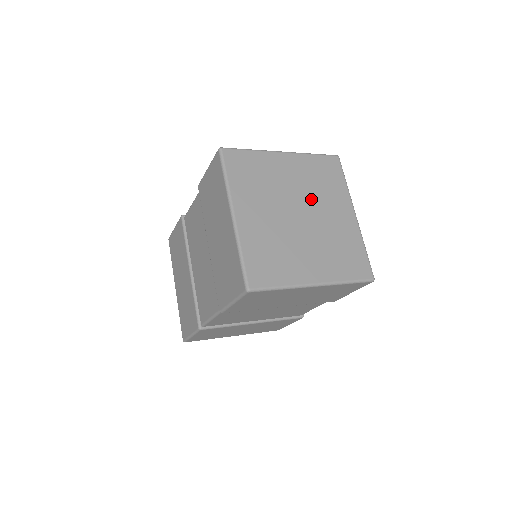
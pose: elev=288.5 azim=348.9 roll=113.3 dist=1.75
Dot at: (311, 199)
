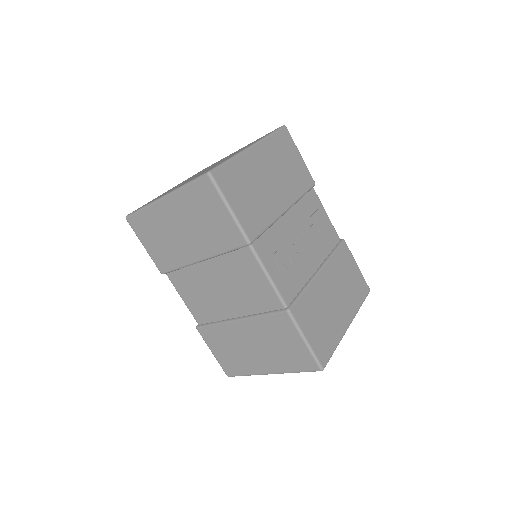
Dot at: occluded
